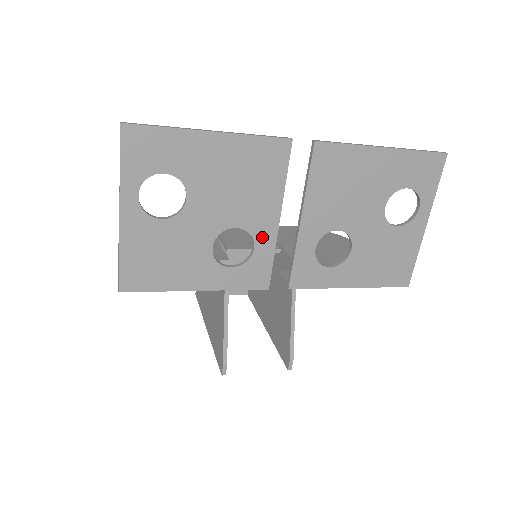
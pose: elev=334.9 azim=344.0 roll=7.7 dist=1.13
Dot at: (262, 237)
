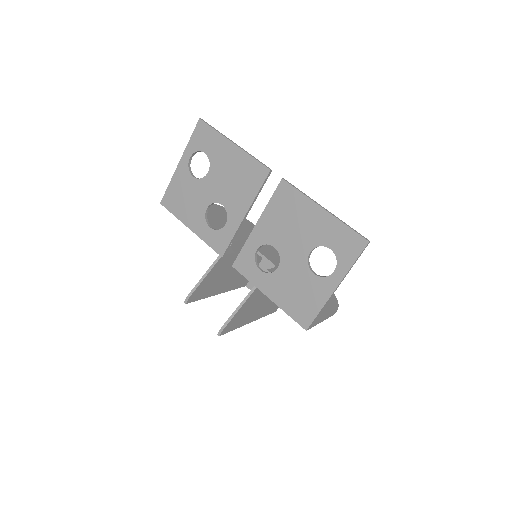
Dot at: (232, 220)
